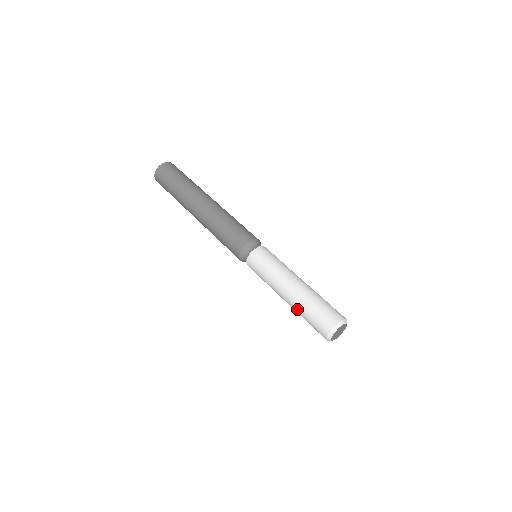
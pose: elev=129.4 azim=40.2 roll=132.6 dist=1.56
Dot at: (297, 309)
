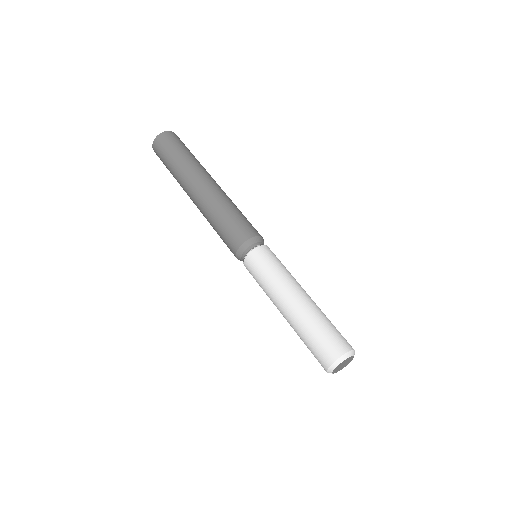
Dot at: (298, 325)
